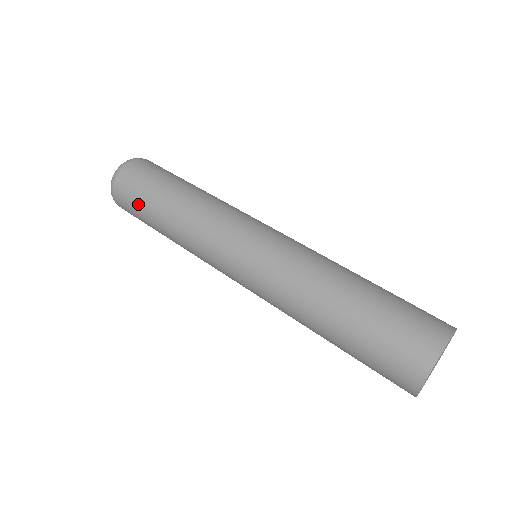
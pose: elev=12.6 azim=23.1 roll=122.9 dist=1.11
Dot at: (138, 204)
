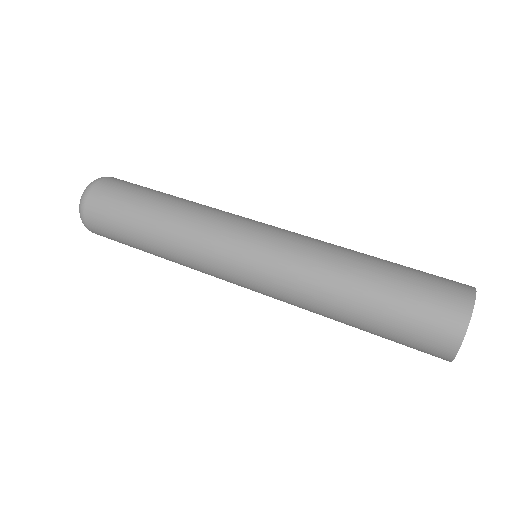
Dot at: occluded
